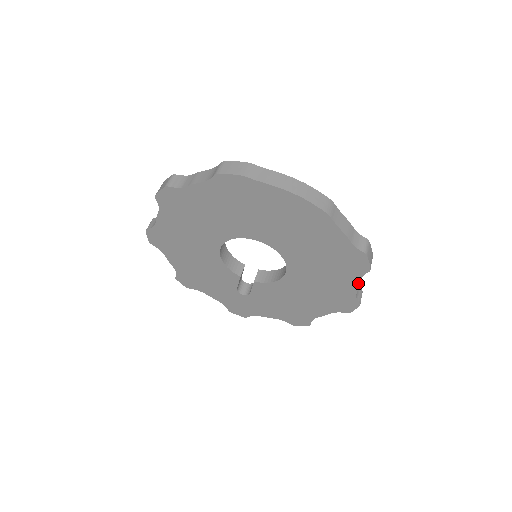
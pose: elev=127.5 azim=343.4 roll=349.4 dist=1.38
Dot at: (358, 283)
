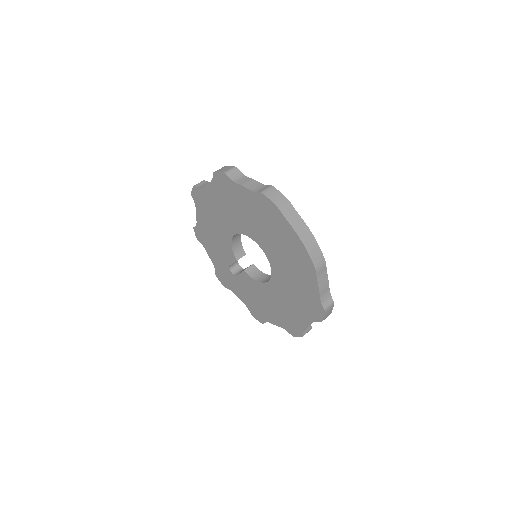
Dot at: (309, 323)
